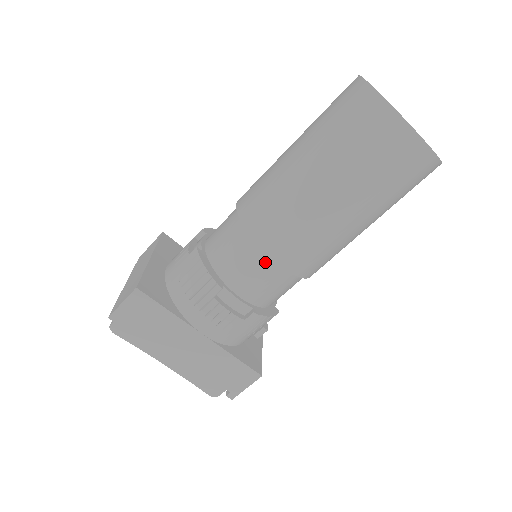
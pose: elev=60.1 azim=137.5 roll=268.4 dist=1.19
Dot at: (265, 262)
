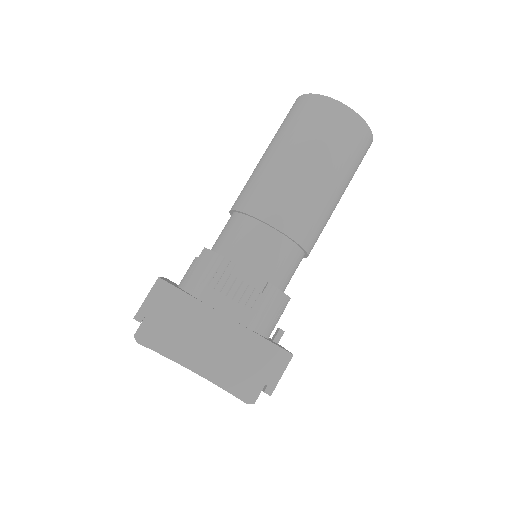
Dot at: (267, 233)
